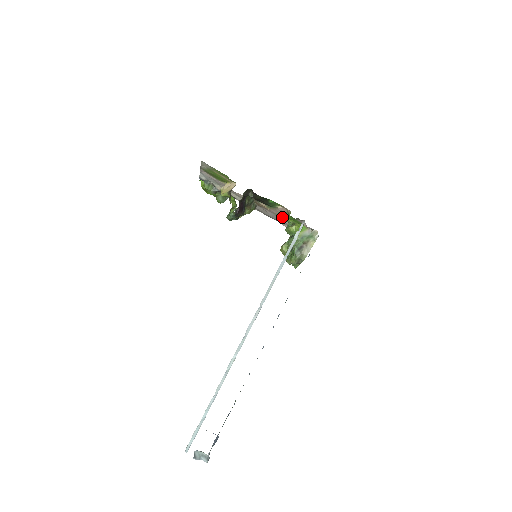
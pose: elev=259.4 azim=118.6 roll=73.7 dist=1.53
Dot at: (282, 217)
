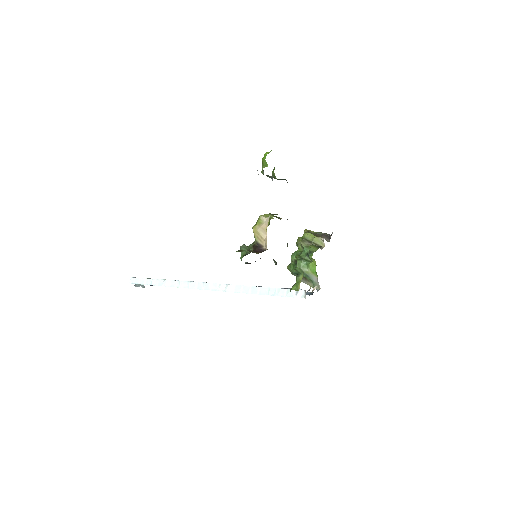
Dot at: occluded
